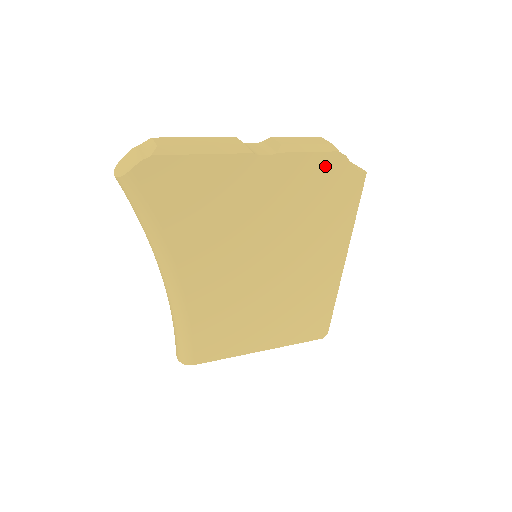
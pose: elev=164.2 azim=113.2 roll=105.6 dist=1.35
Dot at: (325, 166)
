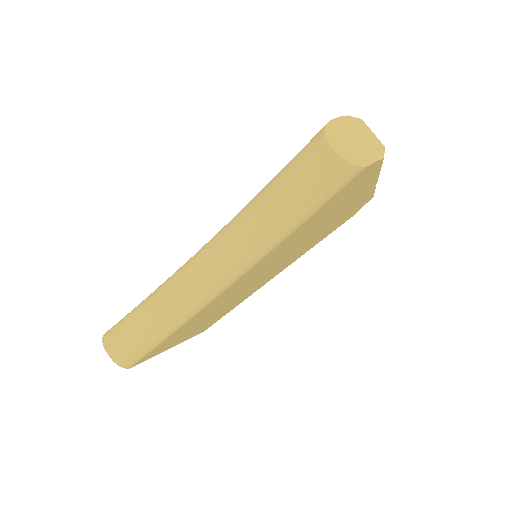
Dot at: (362, 204)
